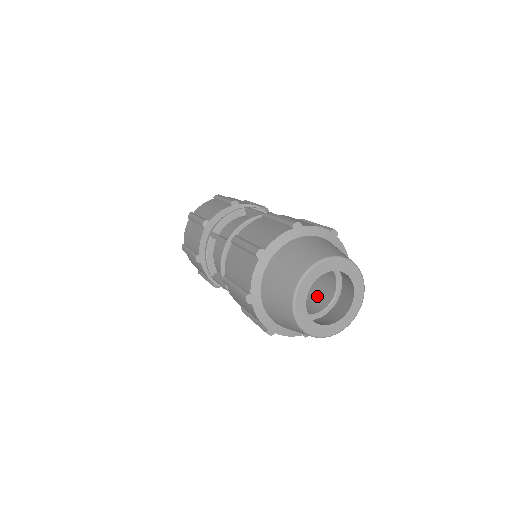
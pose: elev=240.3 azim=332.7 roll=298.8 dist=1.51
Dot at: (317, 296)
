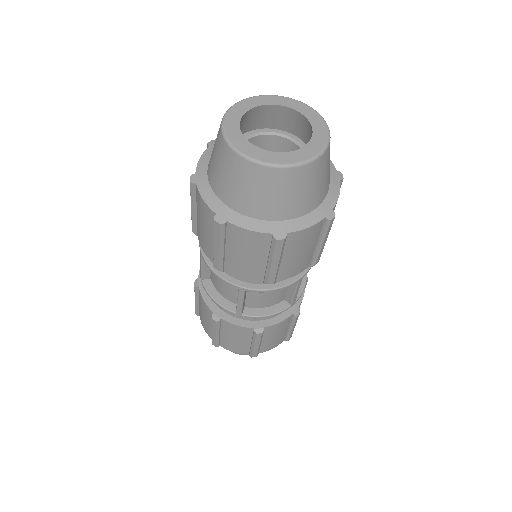
Dot at: occluded
